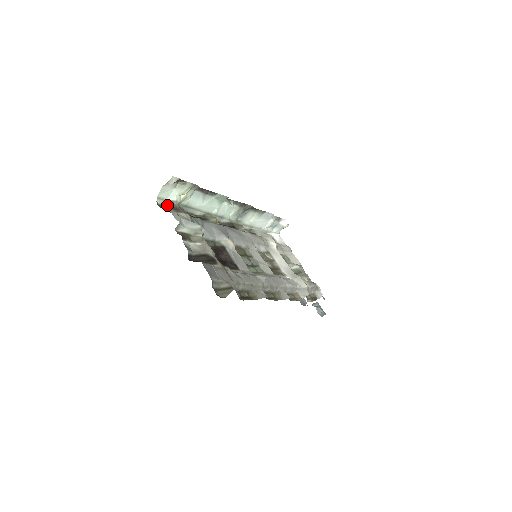
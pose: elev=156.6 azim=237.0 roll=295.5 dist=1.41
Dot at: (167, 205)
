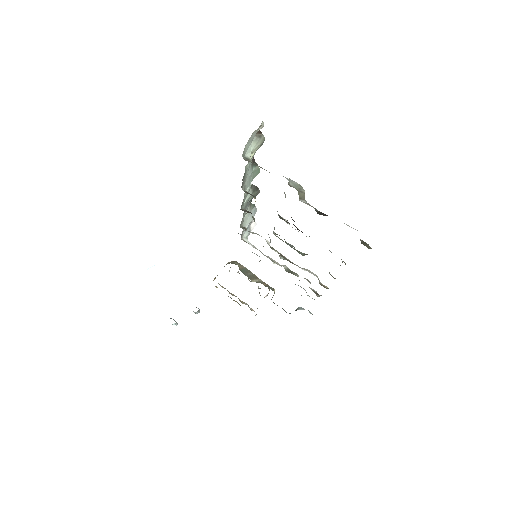
Dot at: (249, 161)
